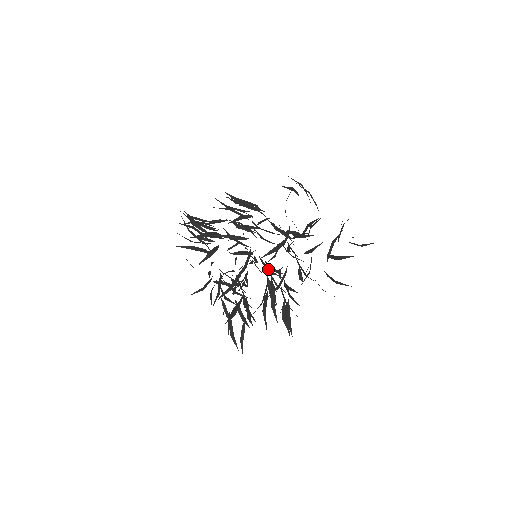
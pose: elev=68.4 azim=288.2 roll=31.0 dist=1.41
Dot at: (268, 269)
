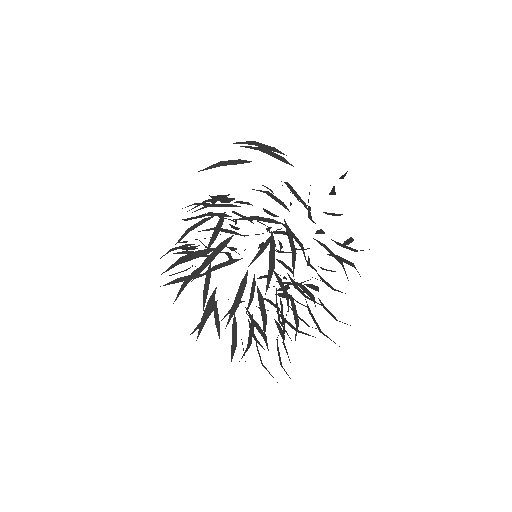
Dot at: occluded
